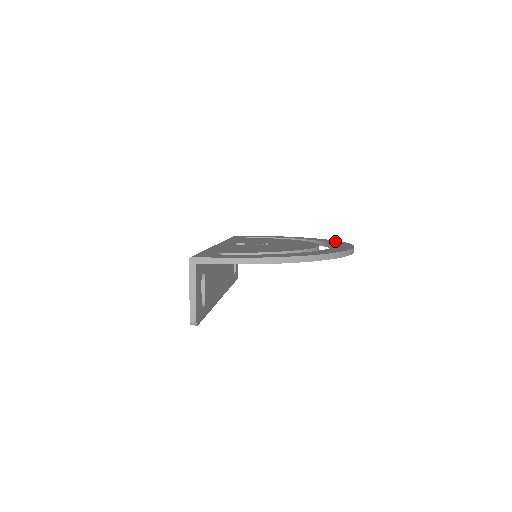
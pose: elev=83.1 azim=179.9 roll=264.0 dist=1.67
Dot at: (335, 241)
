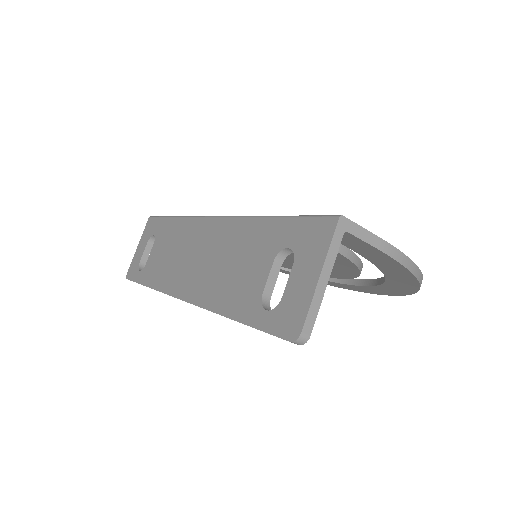
Dot at: occluded
